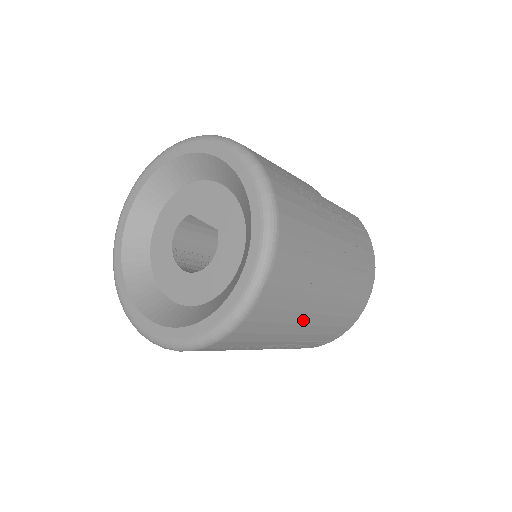
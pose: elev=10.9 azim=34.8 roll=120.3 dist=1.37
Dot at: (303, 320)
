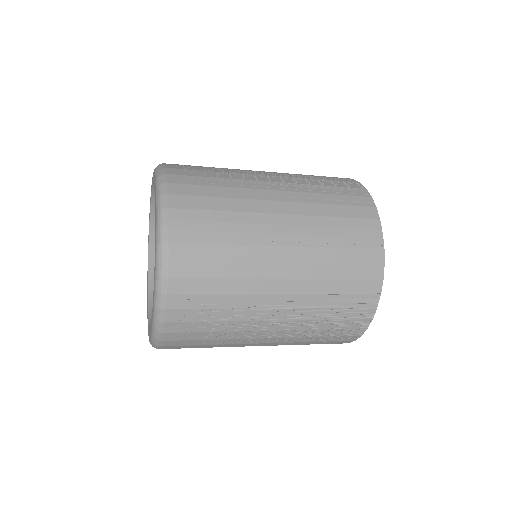
Dot at: (268, 257)
